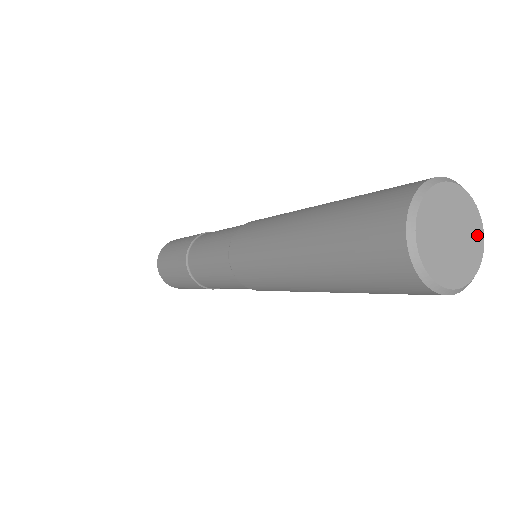
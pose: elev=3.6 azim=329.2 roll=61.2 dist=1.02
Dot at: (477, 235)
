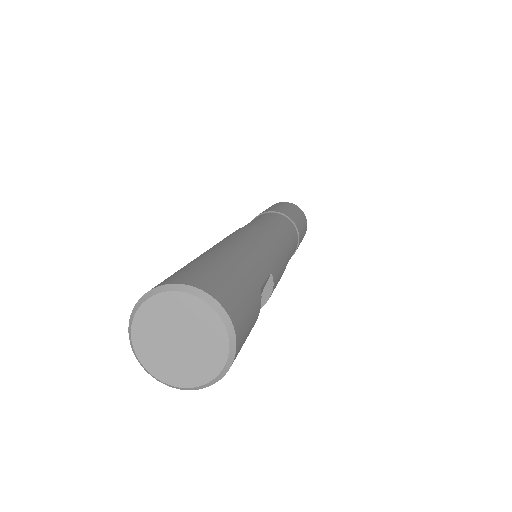
Dot at: (205, 371)
